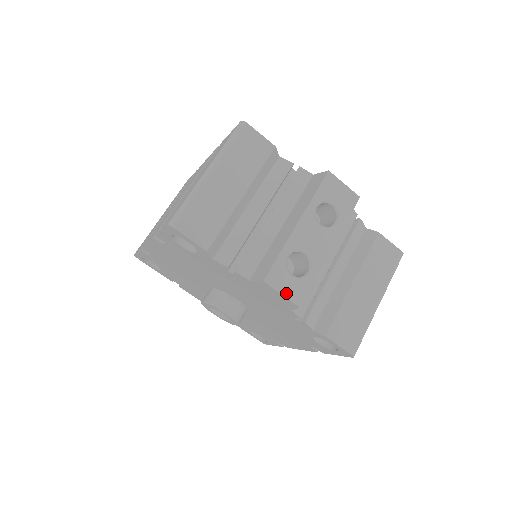
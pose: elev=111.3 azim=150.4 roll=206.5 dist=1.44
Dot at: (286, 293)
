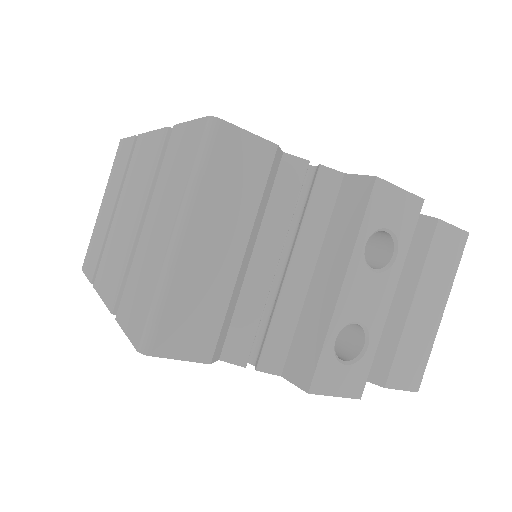
Dot at: (341, 391)
